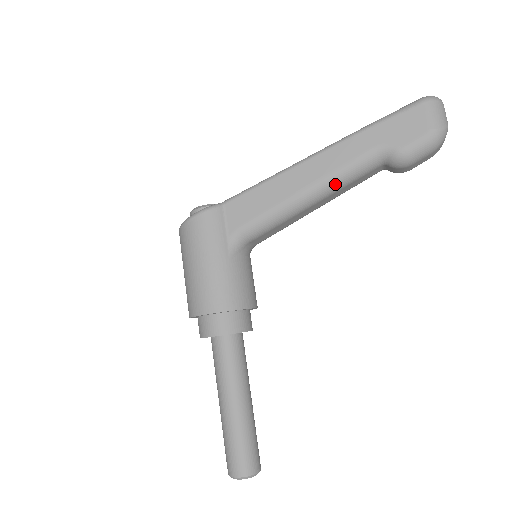
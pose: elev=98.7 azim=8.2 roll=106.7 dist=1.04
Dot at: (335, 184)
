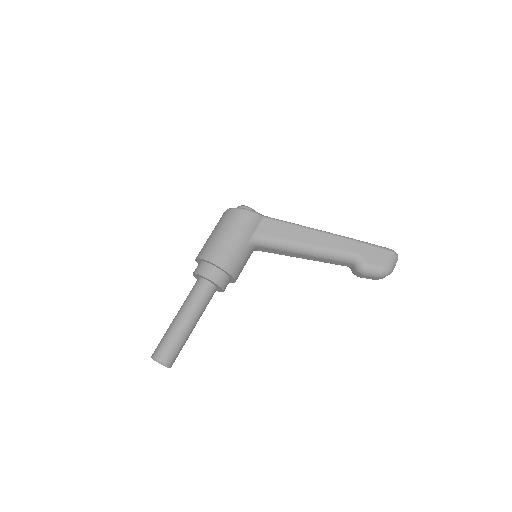
Dot at: (325, 254)
